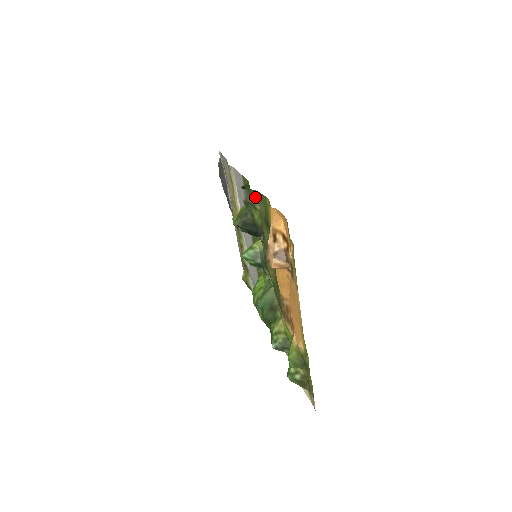
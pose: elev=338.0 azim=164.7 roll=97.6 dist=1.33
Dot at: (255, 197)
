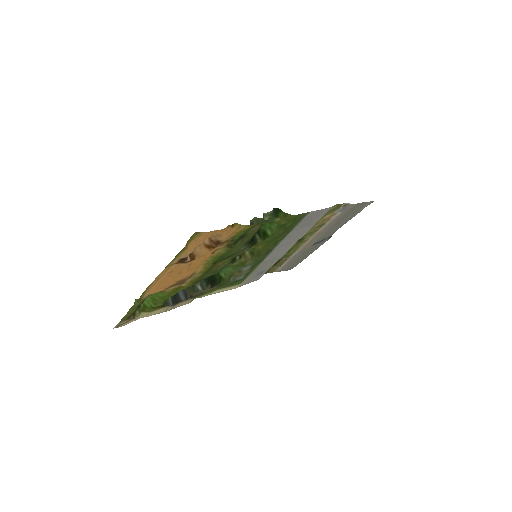
Dot at: occluded
